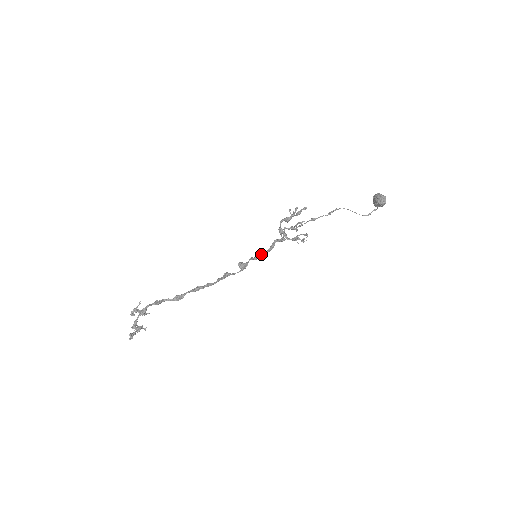
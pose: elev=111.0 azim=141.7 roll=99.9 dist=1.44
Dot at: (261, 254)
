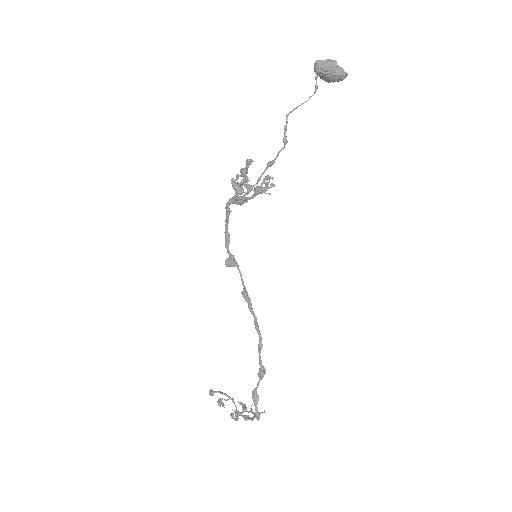
Dot at: (226, 229)
